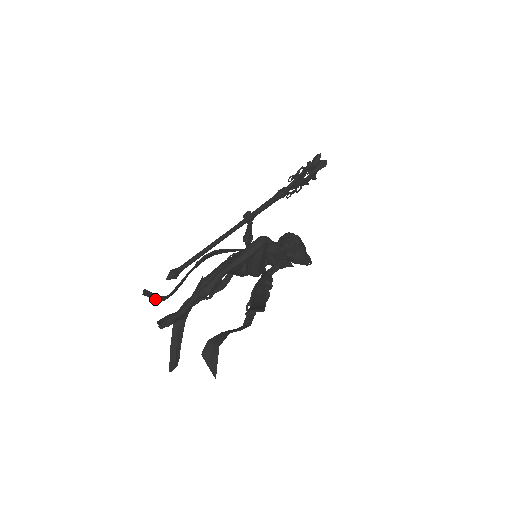
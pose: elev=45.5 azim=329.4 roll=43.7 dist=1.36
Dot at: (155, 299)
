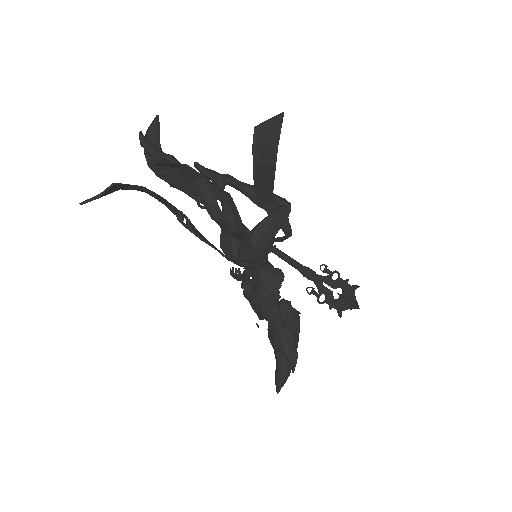
Dot at: occluded
